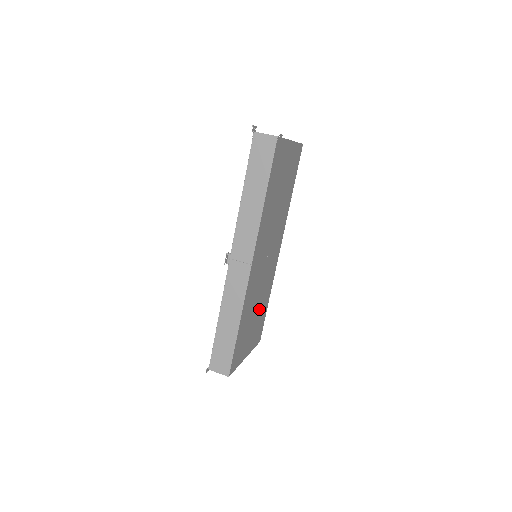
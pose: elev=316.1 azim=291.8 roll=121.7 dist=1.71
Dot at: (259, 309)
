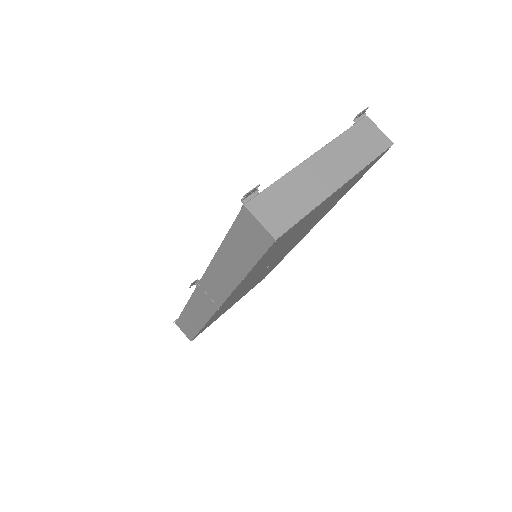
Dot at: (255, 282)
